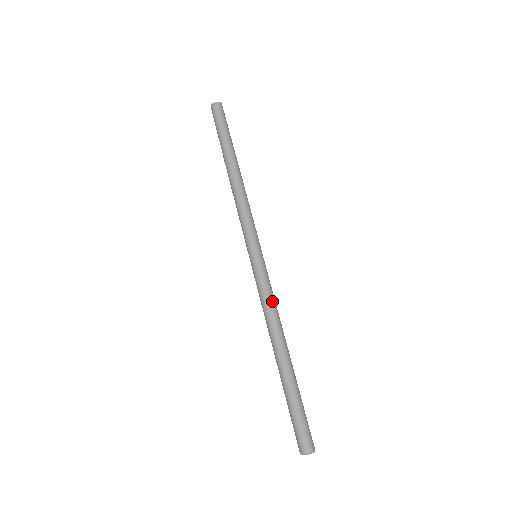
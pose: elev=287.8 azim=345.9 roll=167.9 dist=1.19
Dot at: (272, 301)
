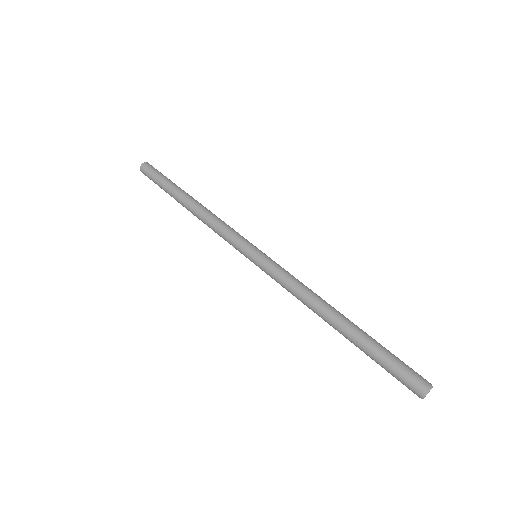
Dot at: (295, 282)
